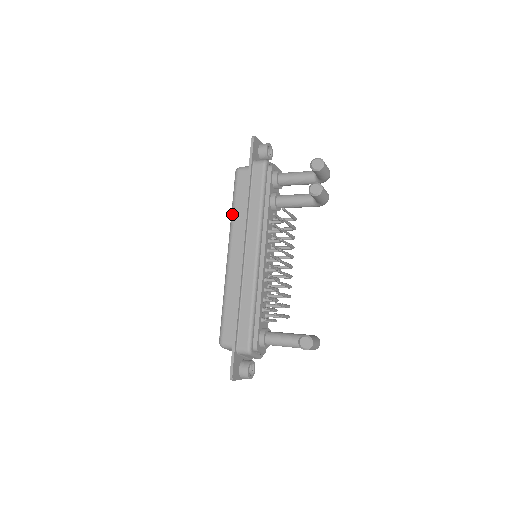
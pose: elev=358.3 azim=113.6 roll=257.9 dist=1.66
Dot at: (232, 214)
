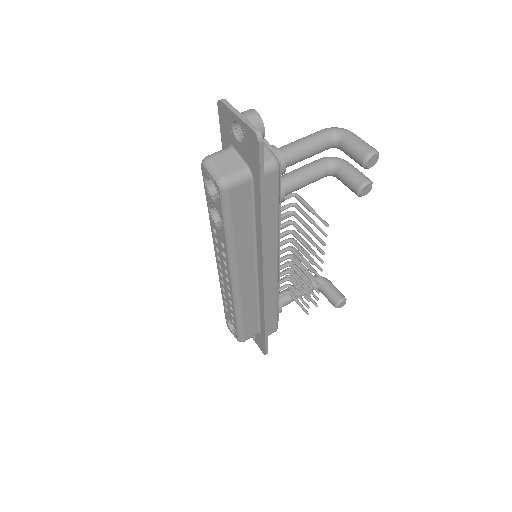
Dot at: (231, 245)
